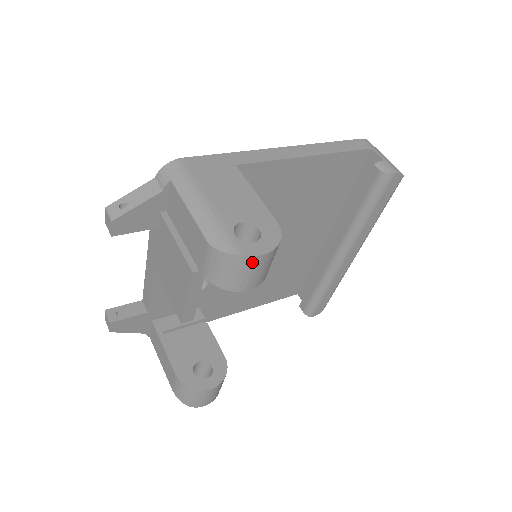
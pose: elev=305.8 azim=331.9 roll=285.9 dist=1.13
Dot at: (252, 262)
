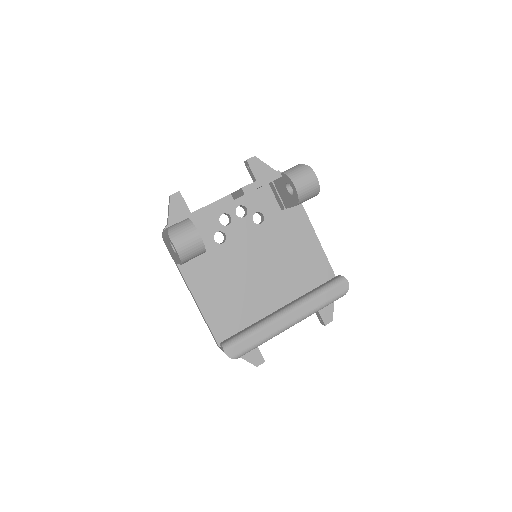
Dot at: (311, 174)
